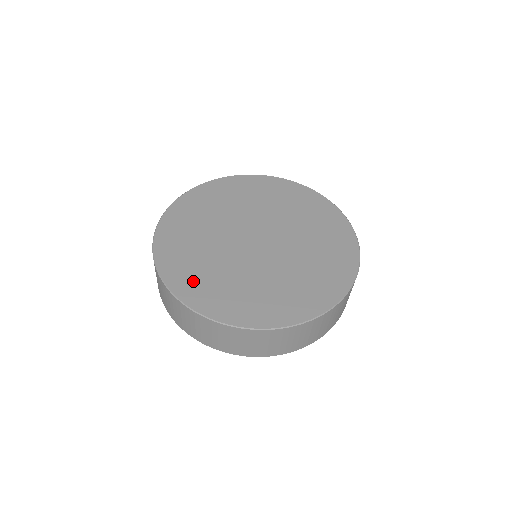
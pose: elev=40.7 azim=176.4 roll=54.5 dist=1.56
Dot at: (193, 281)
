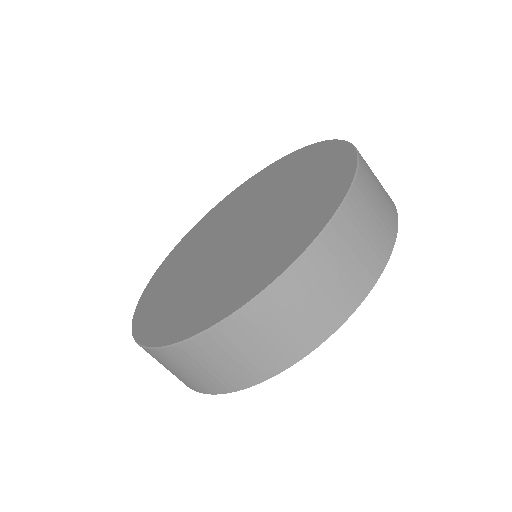
Dot at: (157, 289)
